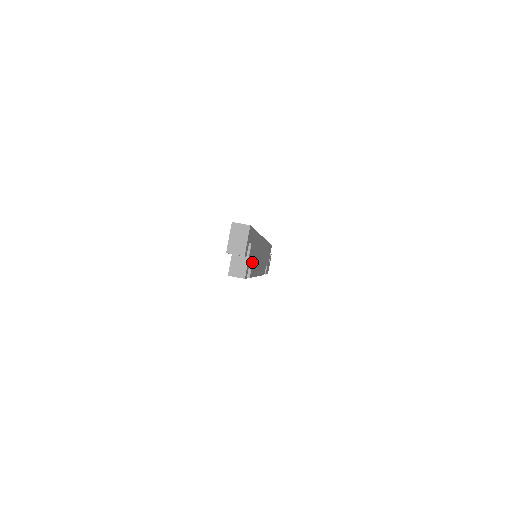
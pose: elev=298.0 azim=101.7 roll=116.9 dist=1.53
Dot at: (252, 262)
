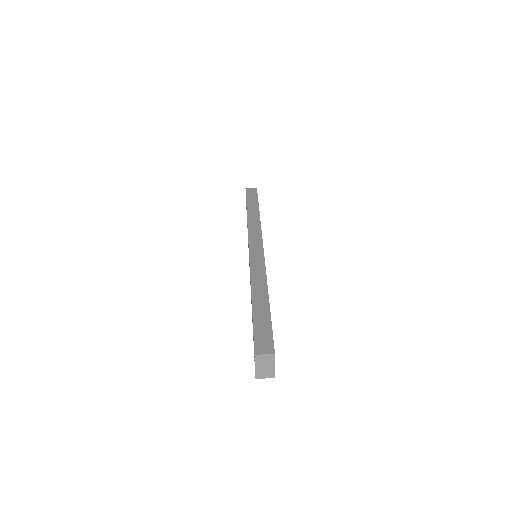
Dot at: occluded
